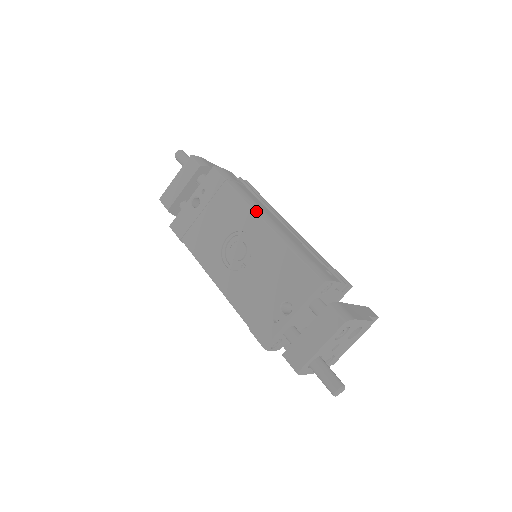
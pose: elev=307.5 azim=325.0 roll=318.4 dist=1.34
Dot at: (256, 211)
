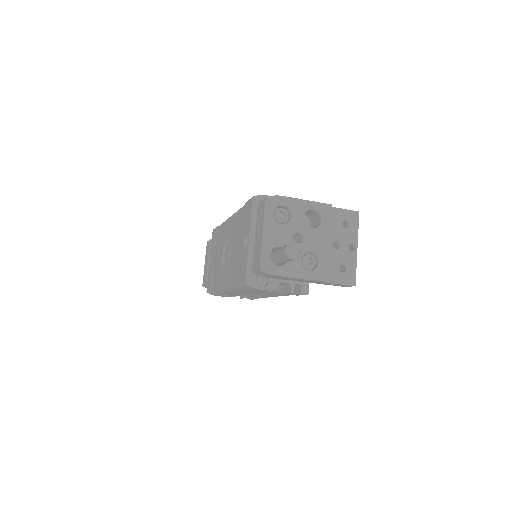
Dot at: (228, 219)
